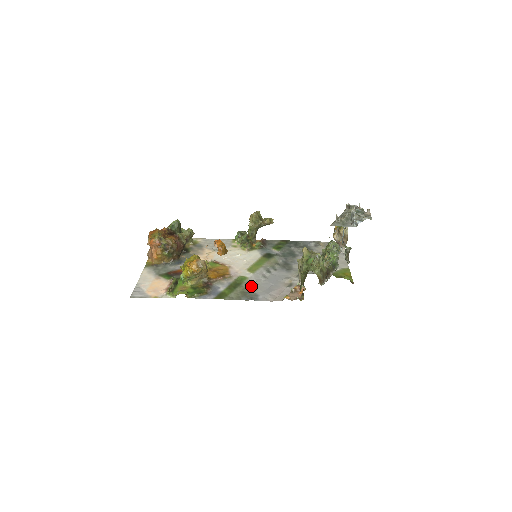
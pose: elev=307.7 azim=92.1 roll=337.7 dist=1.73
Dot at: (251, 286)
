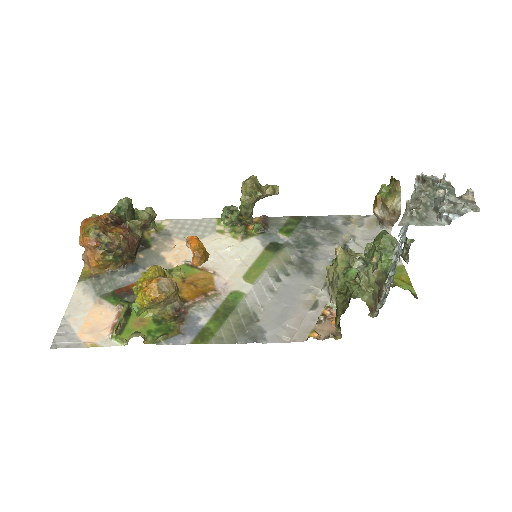
Dot at: (251, 312)
